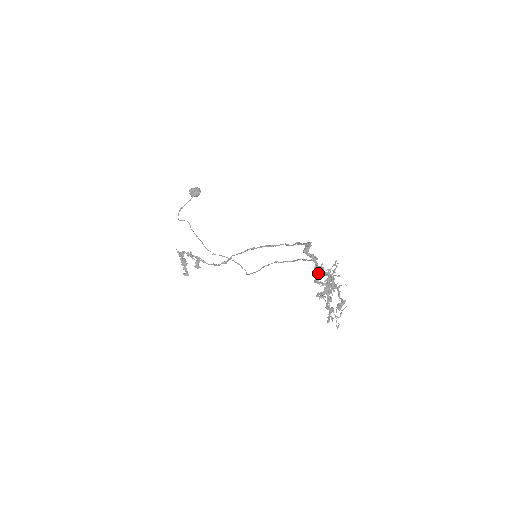
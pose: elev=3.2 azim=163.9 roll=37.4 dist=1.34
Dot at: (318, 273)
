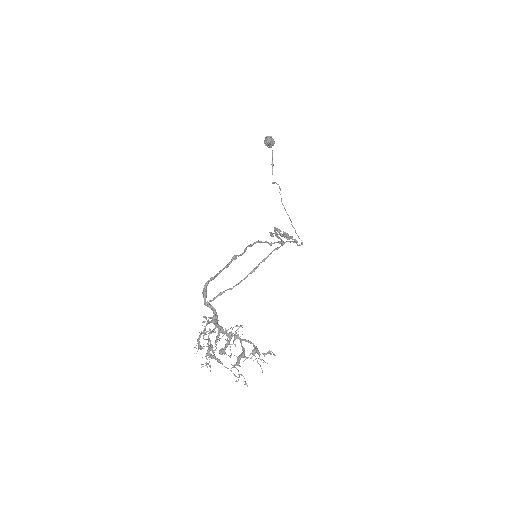
Dot at: occluded
